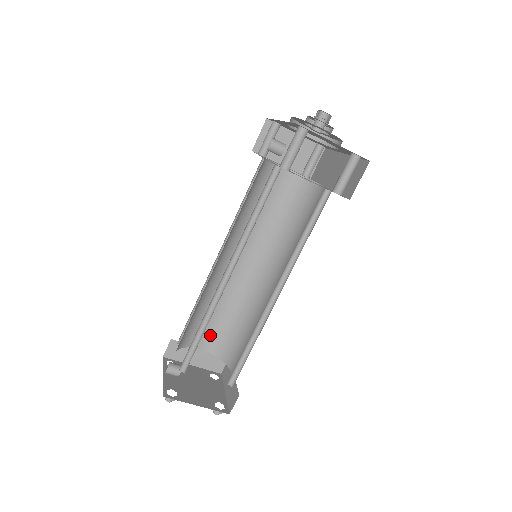
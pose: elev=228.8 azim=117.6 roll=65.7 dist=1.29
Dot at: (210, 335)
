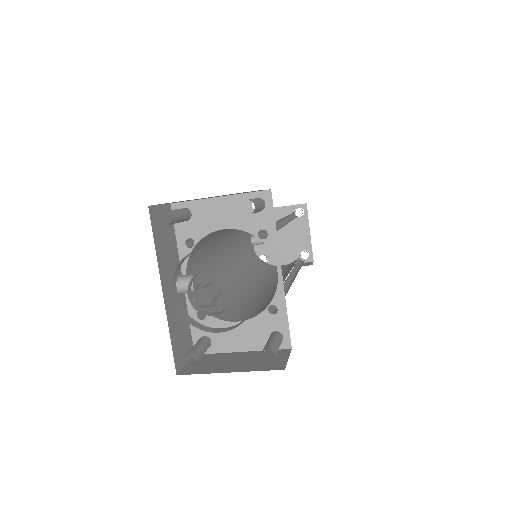
Dot at: occluded
